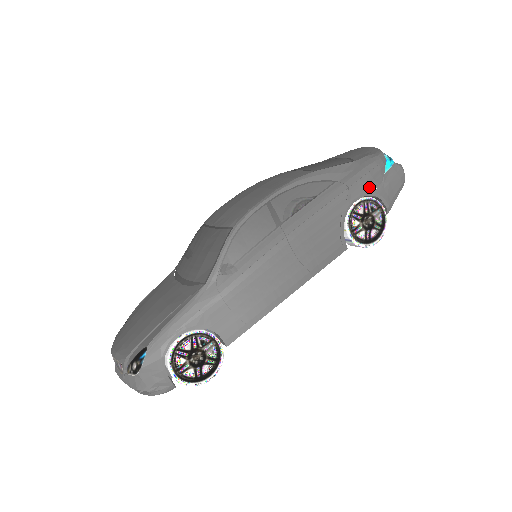
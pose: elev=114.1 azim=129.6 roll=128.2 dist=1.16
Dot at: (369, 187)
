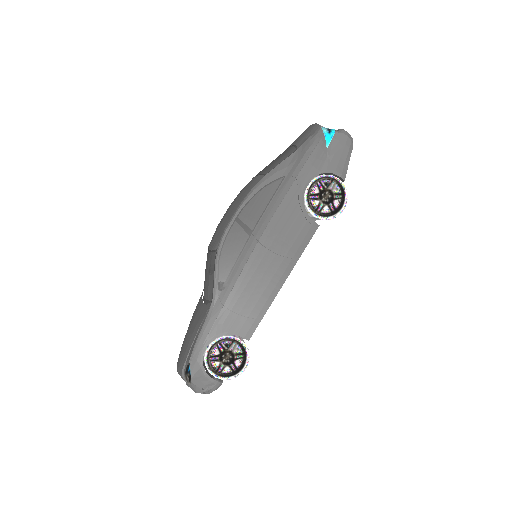
Dot at: (315, 168)
